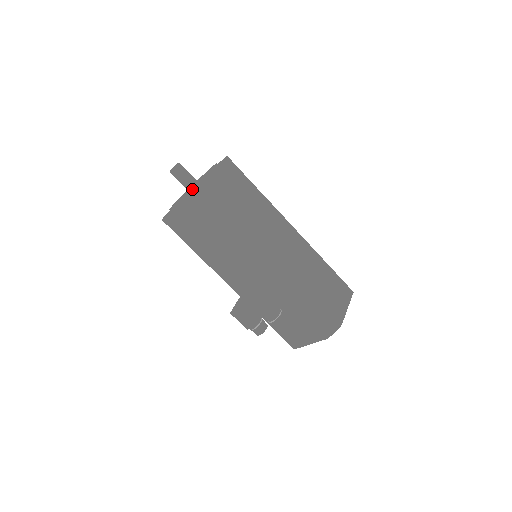
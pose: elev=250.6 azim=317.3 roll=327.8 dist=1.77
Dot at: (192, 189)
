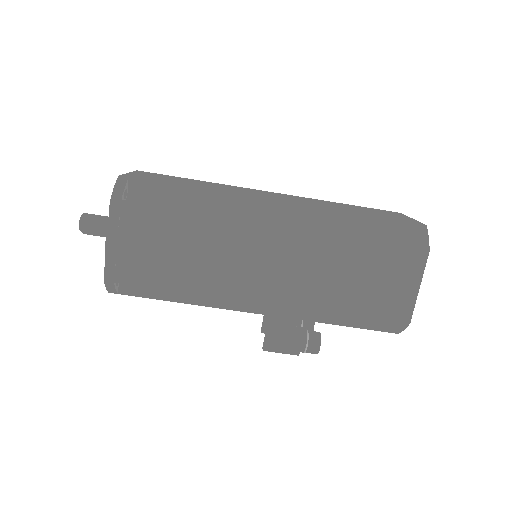
Dot at: occluded
